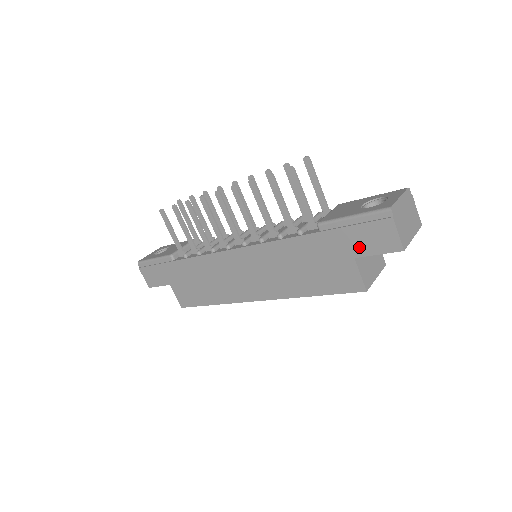
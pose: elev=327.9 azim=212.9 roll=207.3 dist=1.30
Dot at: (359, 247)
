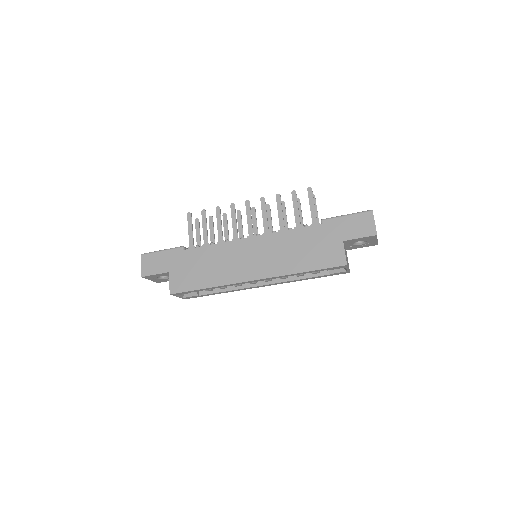
Dot at: (348, 233)
